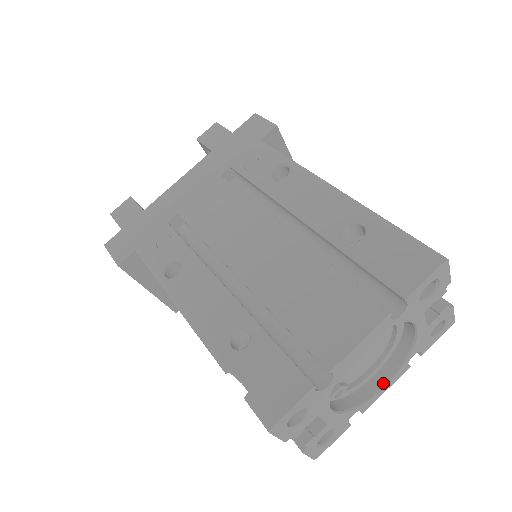
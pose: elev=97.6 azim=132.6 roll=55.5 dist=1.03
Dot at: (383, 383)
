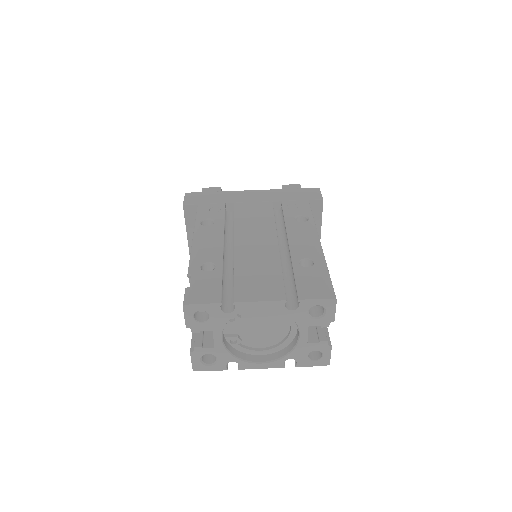
Dot at: (262, 361)
